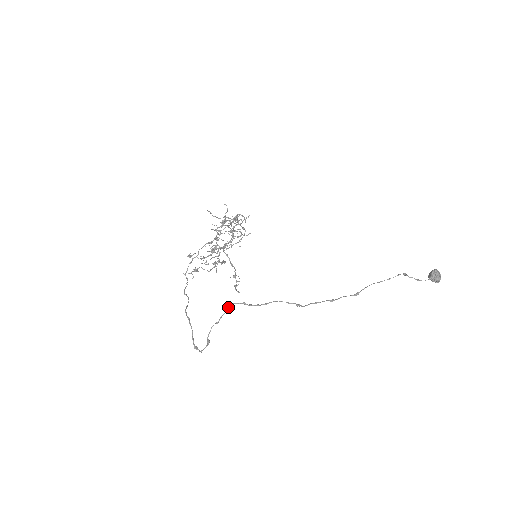
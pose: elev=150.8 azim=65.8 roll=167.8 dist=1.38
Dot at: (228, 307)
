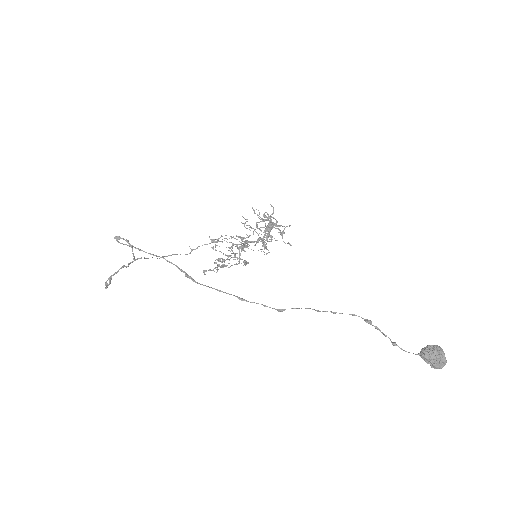
Dot at: (122, 243)
